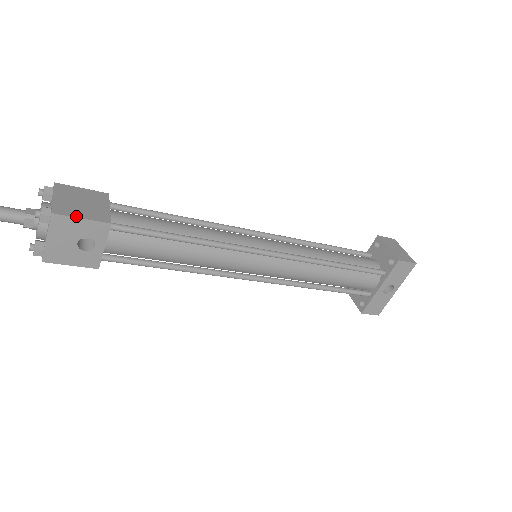
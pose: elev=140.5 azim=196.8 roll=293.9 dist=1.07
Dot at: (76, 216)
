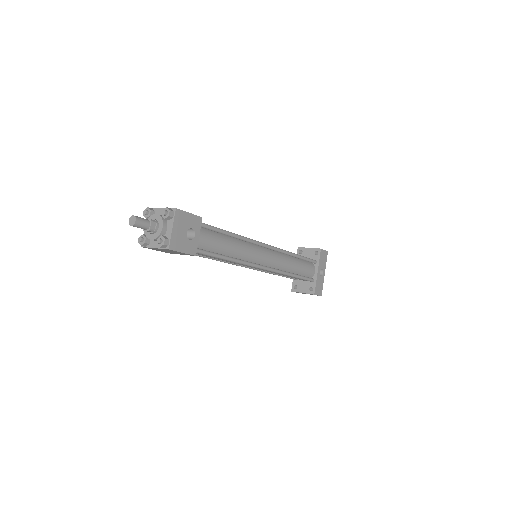
Dot at: (186, 212)
